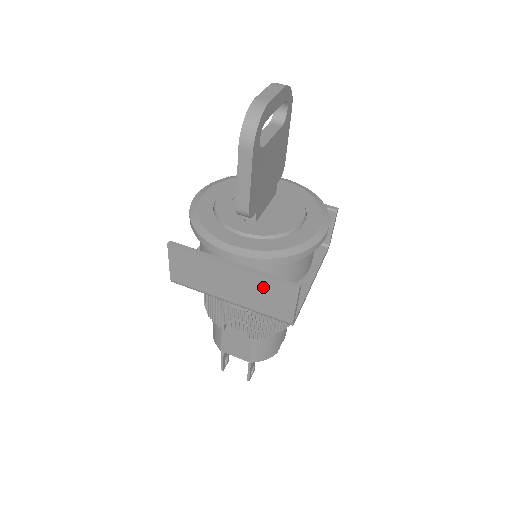
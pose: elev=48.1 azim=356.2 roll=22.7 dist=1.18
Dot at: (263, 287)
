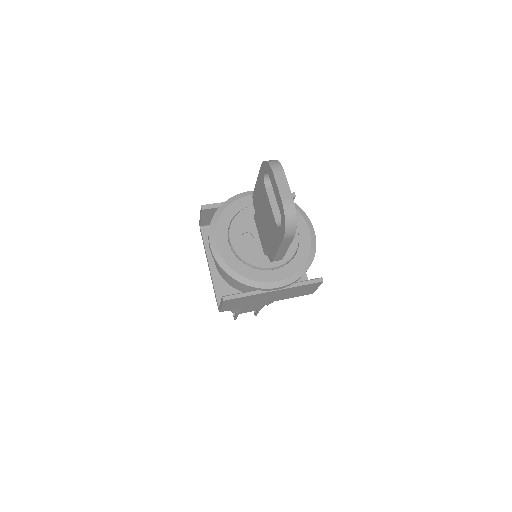
Dot at: (297, 290)
